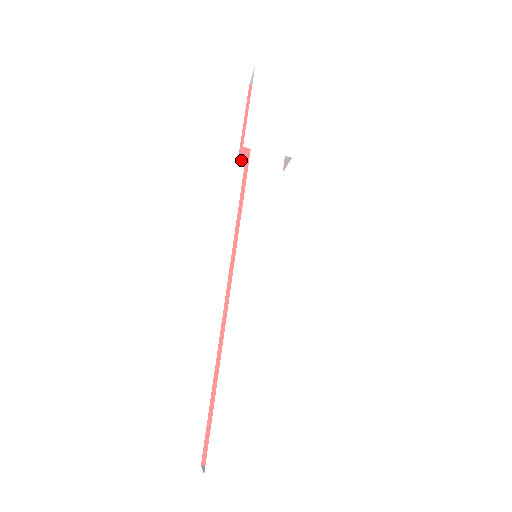
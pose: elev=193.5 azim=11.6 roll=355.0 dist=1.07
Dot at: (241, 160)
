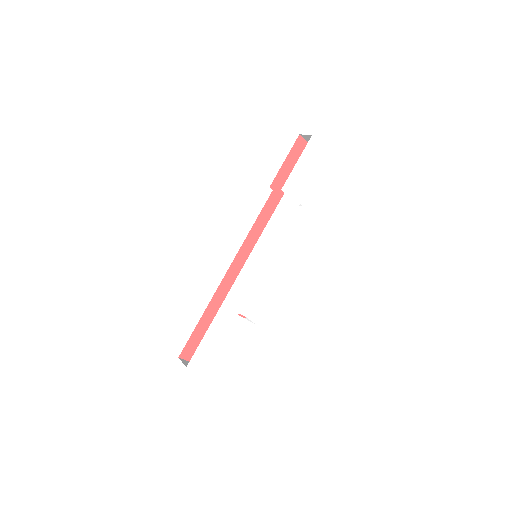
Dot at: (272, 187)
